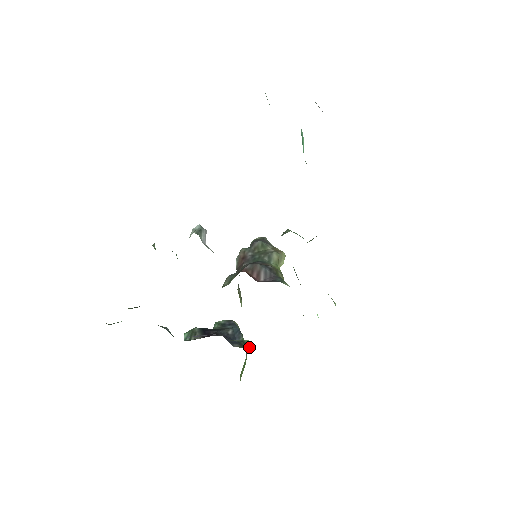
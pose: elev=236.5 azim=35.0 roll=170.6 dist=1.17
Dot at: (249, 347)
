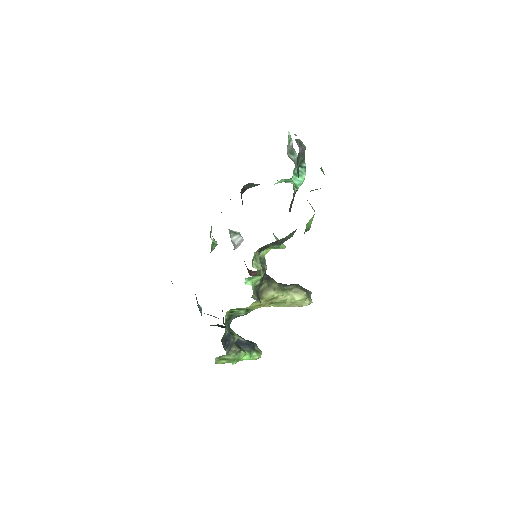
Dot at: (230, 333)
